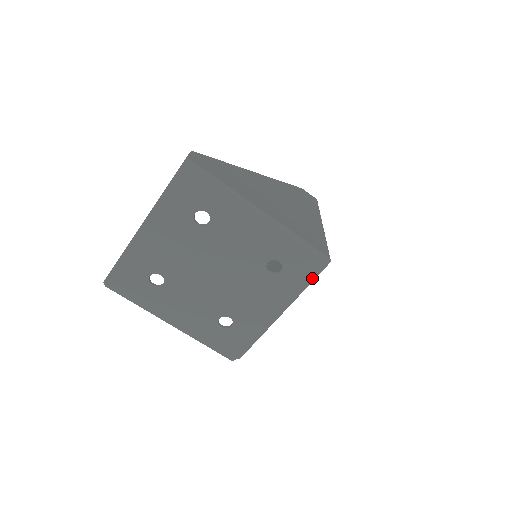
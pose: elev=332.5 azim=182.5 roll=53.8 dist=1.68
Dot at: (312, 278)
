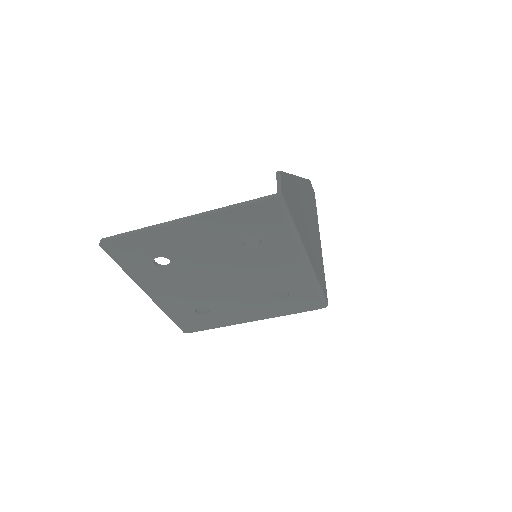
Dot at: occluded
